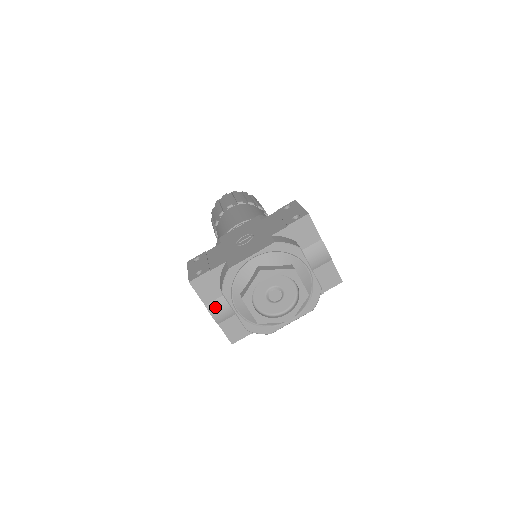
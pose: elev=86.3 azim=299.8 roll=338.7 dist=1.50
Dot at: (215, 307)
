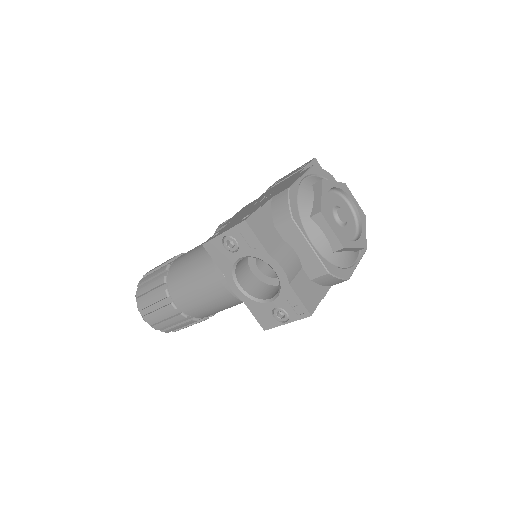
Dot at: (281, 256)
